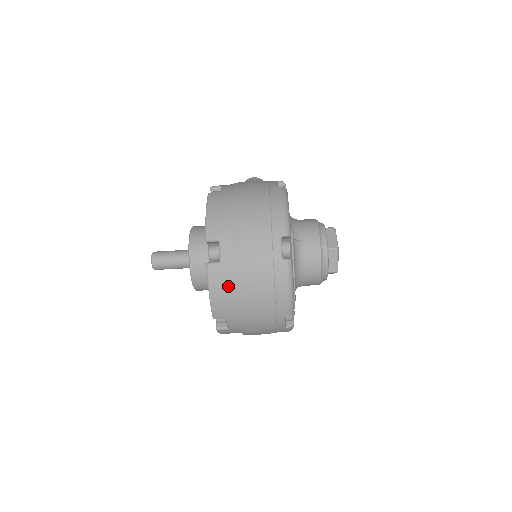
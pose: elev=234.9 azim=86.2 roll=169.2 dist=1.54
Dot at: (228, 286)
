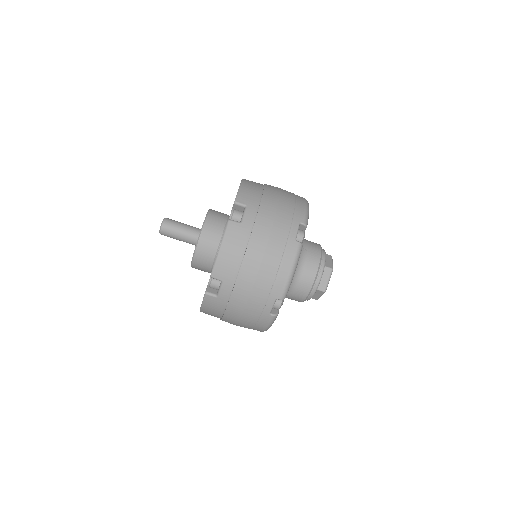
Dot at: (240, 245)
